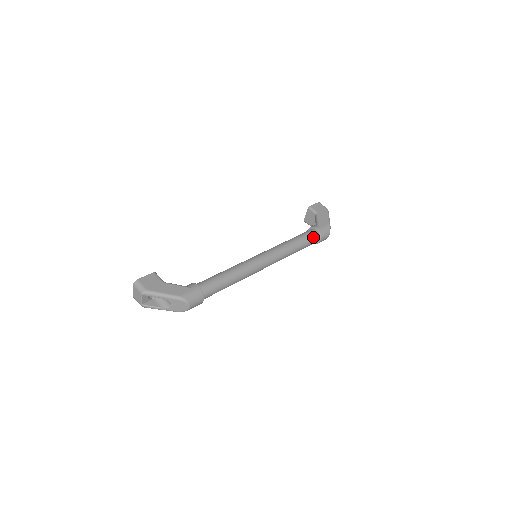
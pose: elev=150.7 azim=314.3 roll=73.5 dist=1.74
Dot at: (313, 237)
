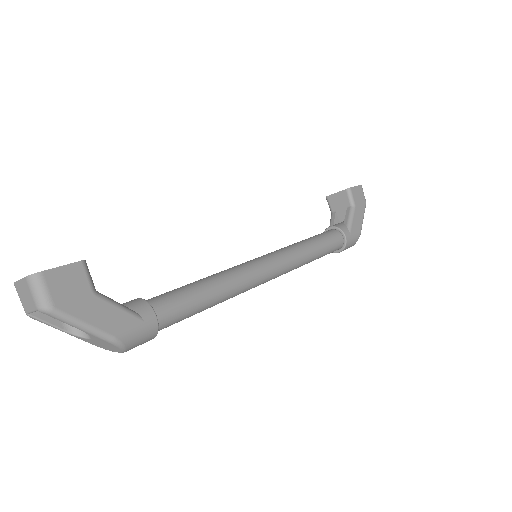
Dot at: (336, 248)
